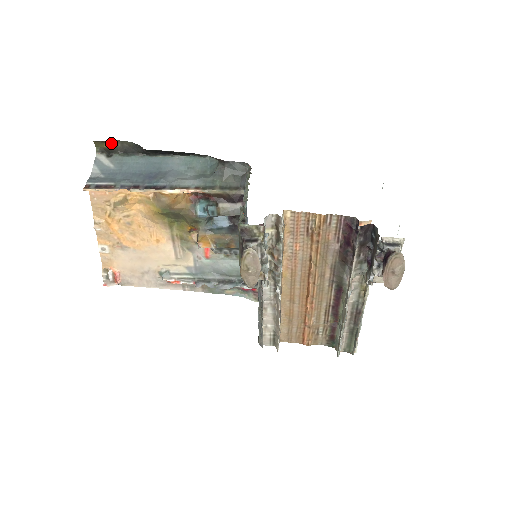
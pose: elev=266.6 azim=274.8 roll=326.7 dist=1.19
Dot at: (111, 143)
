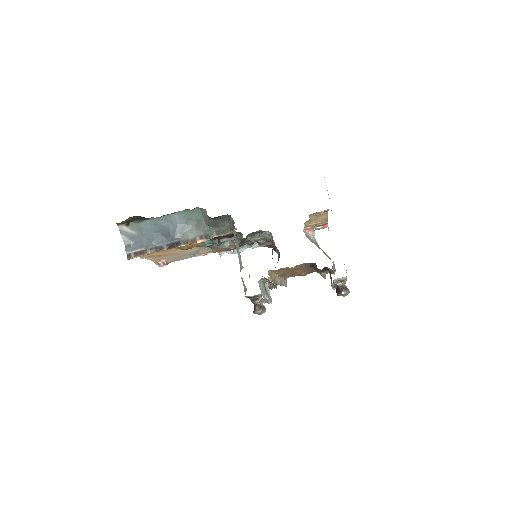
Dot at: (125, 221)
